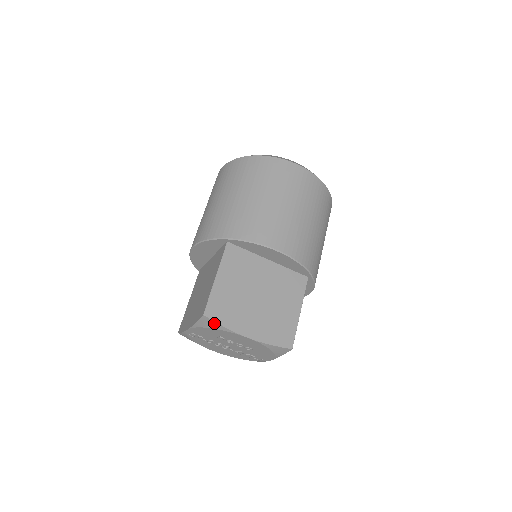
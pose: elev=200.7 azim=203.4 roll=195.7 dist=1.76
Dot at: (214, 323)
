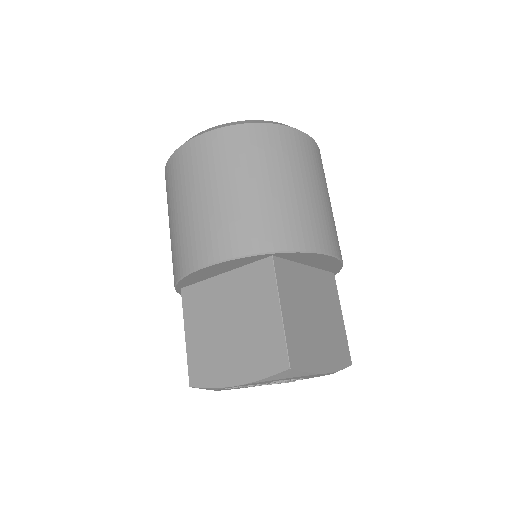
Dot at: (297, 372)
